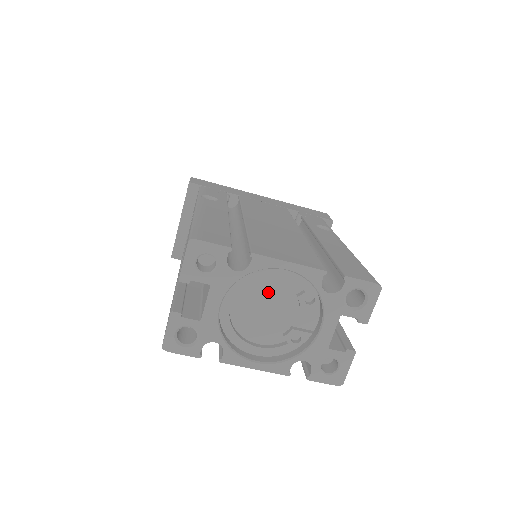
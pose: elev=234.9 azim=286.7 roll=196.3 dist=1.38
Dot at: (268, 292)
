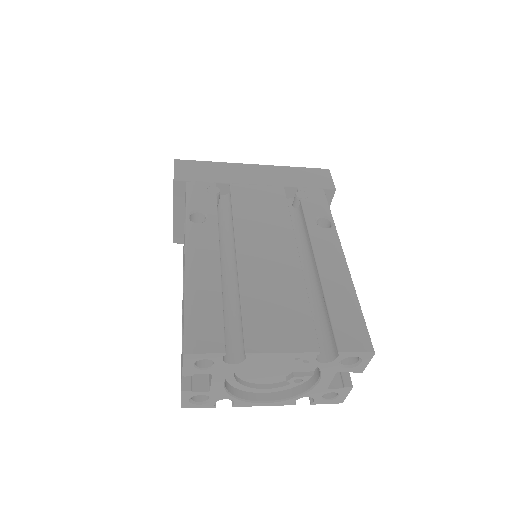
Dot at: (267, 358)
